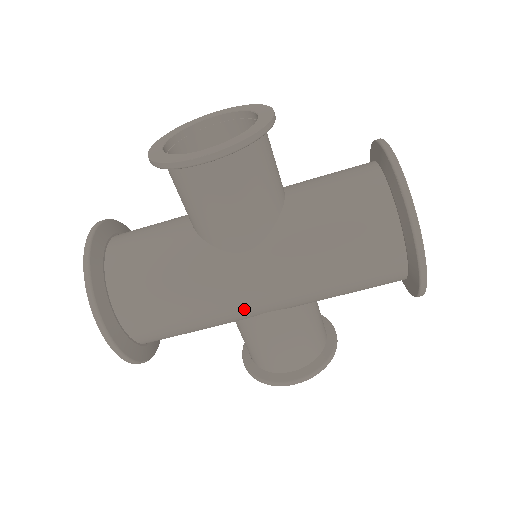
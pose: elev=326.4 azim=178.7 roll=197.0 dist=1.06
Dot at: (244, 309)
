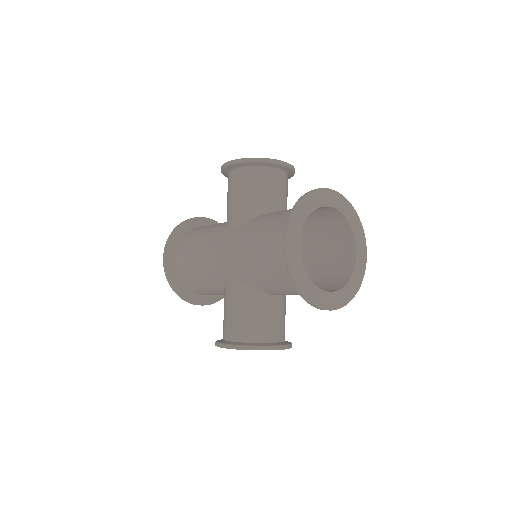
Dot at: (218, 266)
